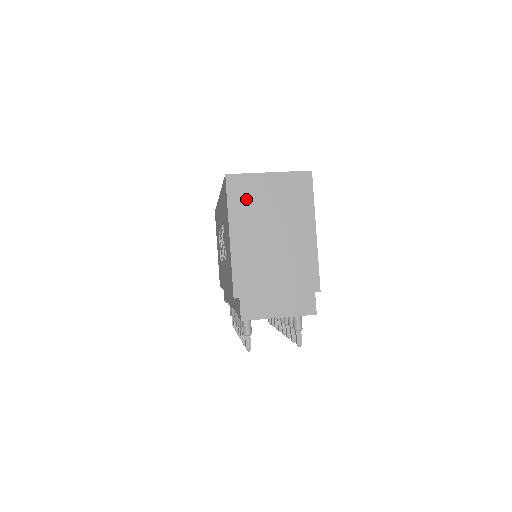
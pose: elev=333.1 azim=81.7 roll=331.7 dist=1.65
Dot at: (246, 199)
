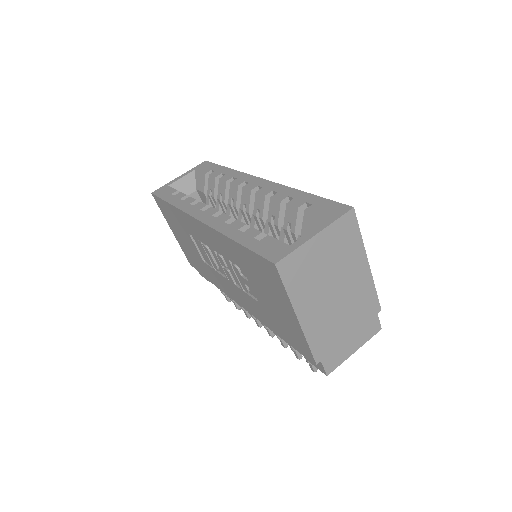
Dot at: (302, 275)
